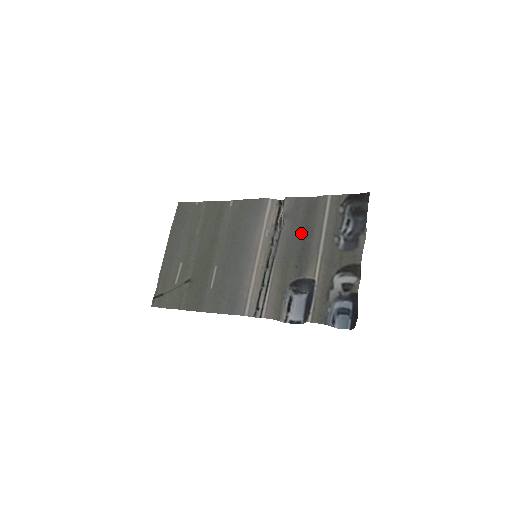
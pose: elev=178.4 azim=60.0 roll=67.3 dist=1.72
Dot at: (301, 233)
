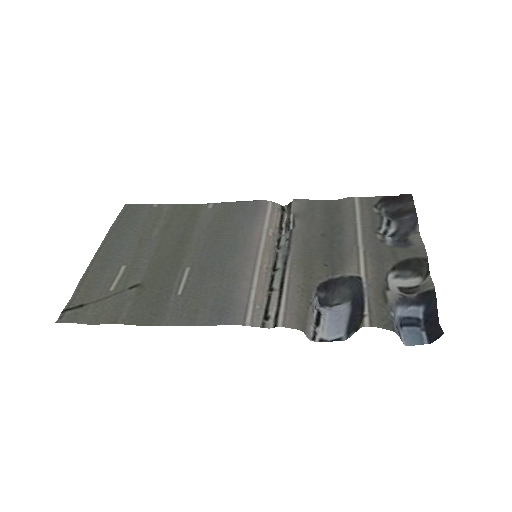
Dot at: (324, 231)
